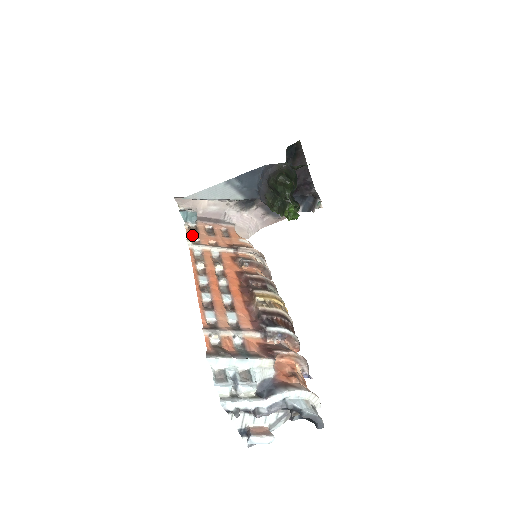
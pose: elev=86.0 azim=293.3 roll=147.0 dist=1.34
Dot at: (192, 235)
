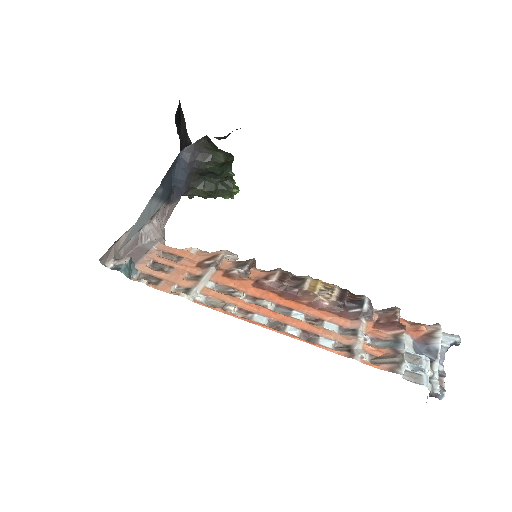
Dot at: (164, 286)
